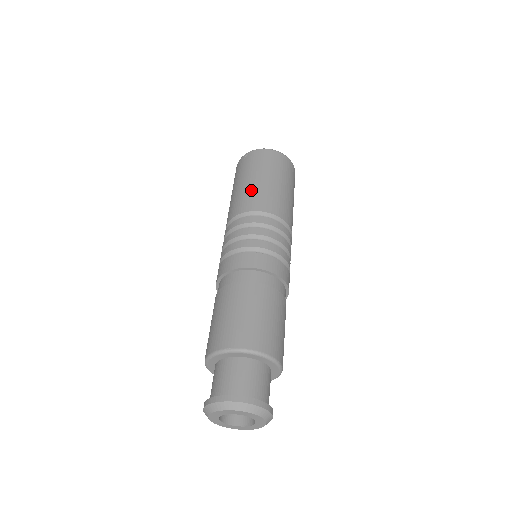
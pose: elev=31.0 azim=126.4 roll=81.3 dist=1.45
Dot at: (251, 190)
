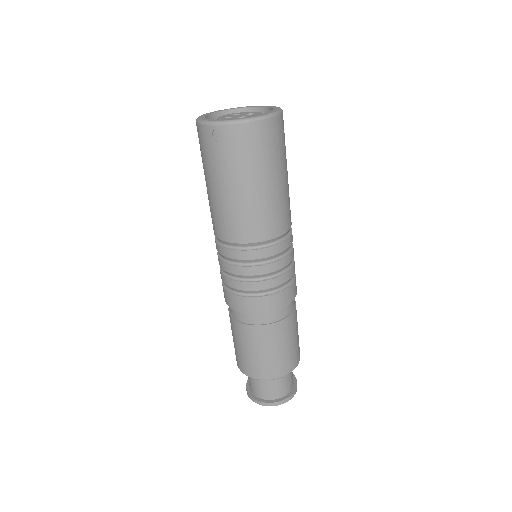
Dot at: (241, 209)
